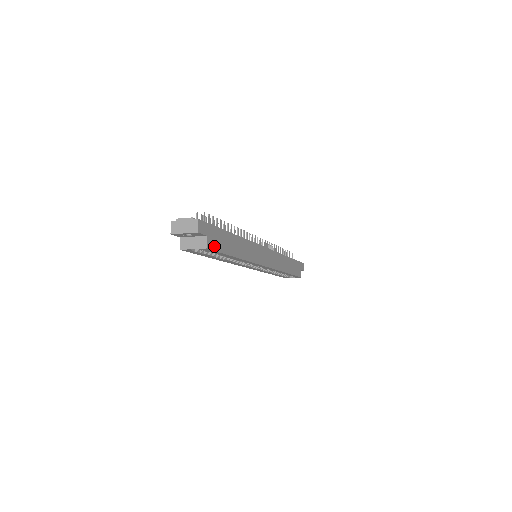
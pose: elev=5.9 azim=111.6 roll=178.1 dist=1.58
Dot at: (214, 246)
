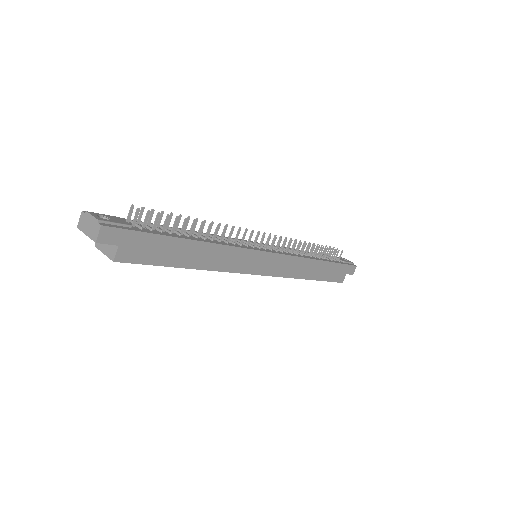
Dot at: (135, 257)
